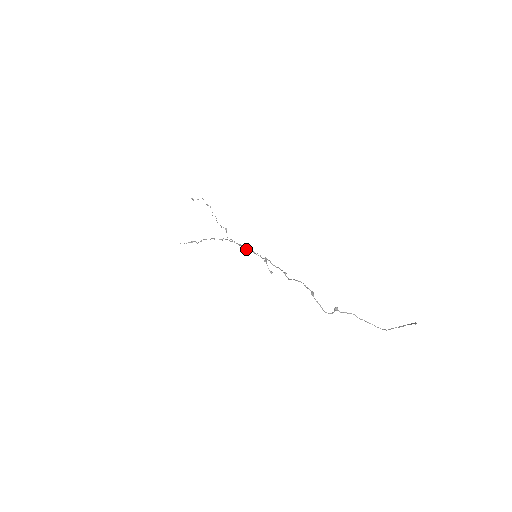
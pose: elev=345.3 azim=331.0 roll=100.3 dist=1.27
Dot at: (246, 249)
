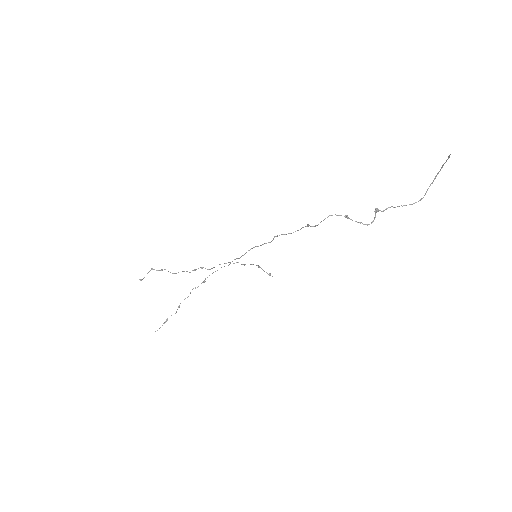
Dot at: occluded
